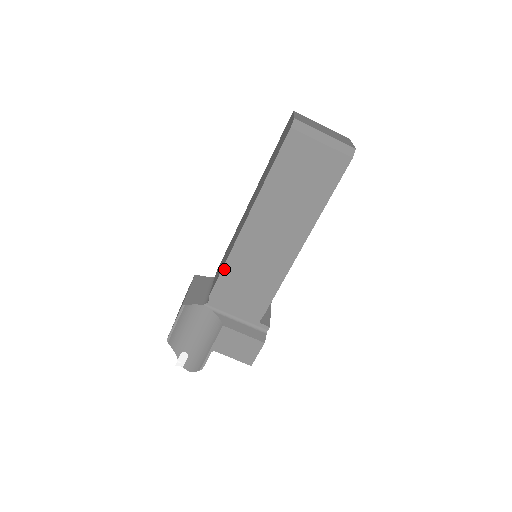
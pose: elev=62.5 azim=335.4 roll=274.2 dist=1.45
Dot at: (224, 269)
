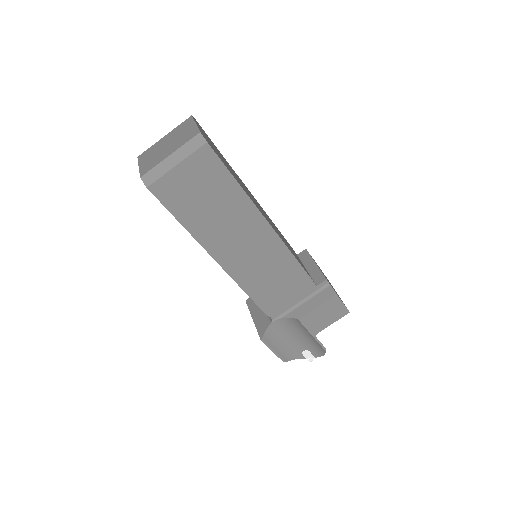
Dot at: (249, 295)
